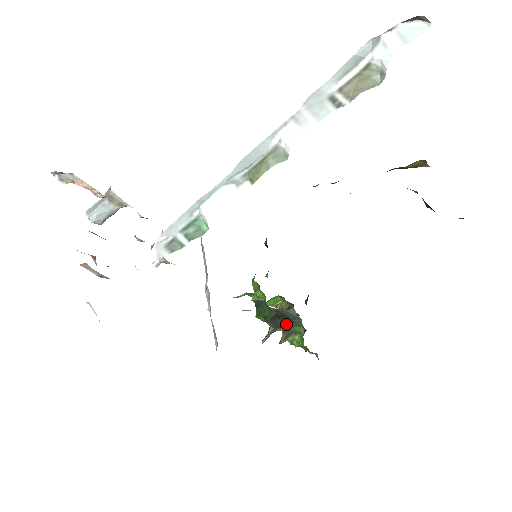
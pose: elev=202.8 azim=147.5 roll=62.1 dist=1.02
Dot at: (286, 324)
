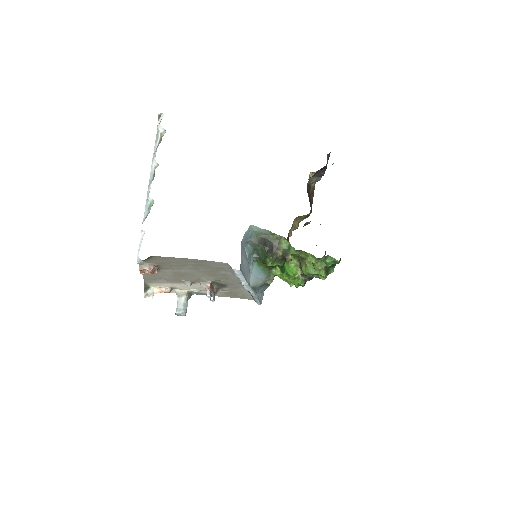
Dot at: (273, 245)
